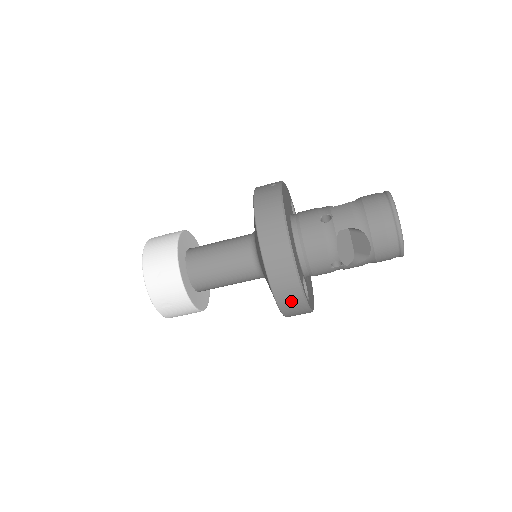
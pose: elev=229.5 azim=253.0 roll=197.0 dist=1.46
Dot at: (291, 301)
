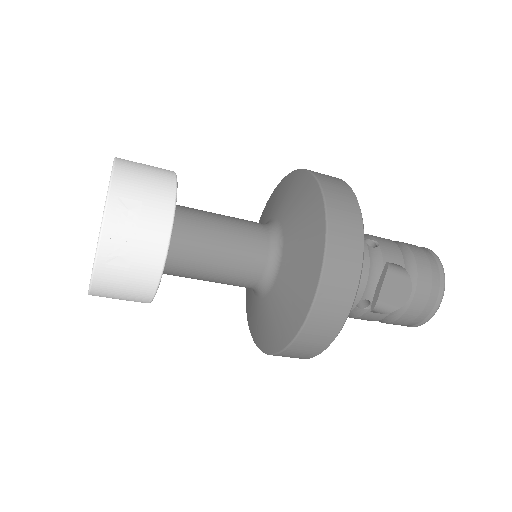
Dot at: (324, 325)
